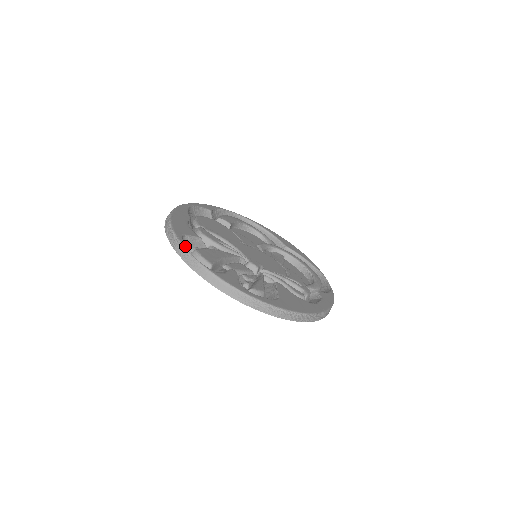
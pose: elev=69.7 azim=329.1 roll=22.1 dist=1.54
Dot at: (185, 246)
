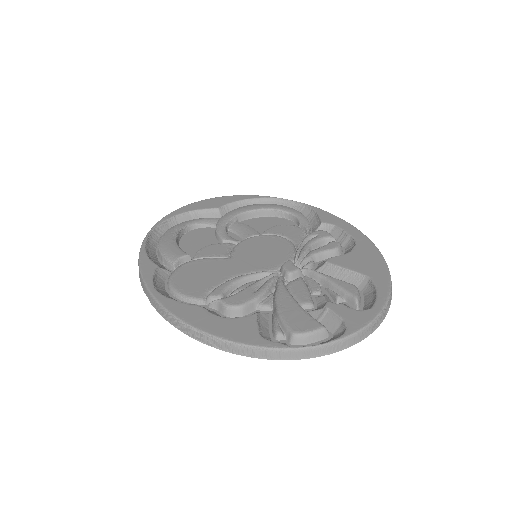
Dot at: occluded
